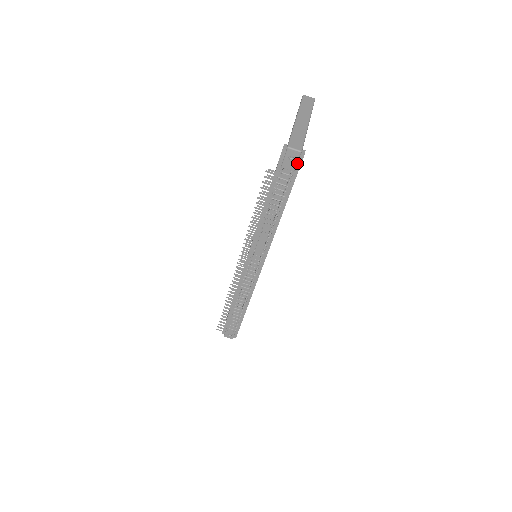
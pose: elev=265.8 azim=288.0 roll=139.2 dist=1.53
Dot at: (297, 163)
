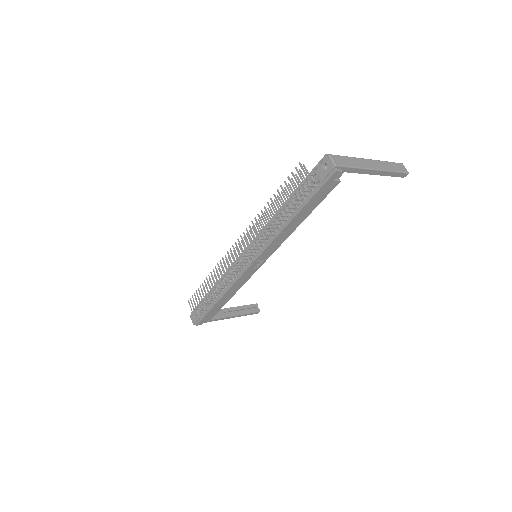
Dot at: (327, 176)
